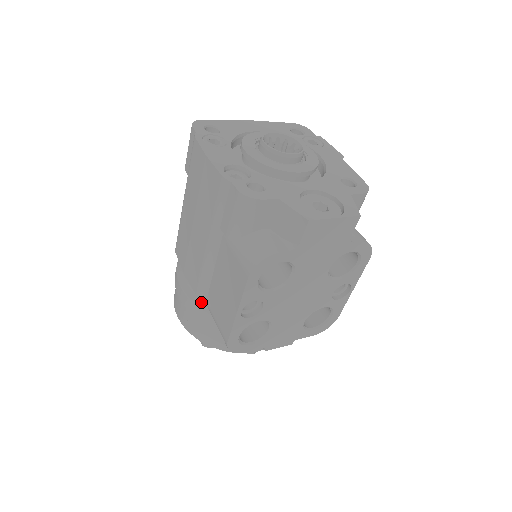
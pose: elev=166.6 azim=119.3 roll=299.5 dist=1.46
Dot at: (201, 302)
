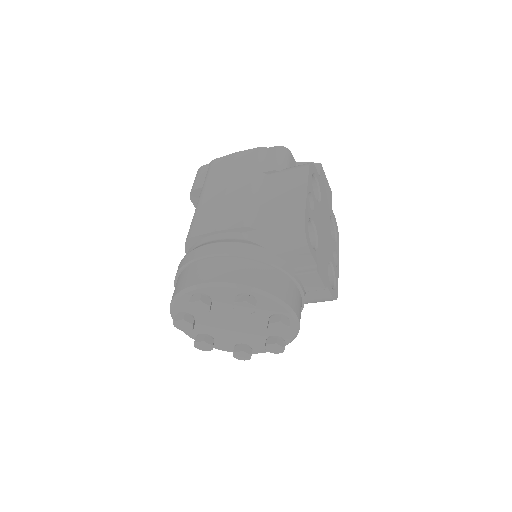
Dot at: (245, 241)
